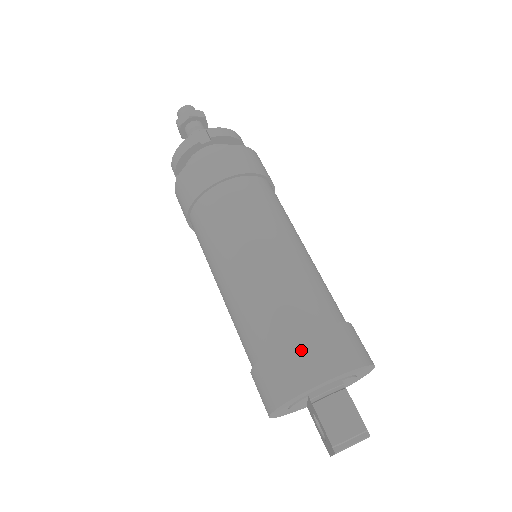
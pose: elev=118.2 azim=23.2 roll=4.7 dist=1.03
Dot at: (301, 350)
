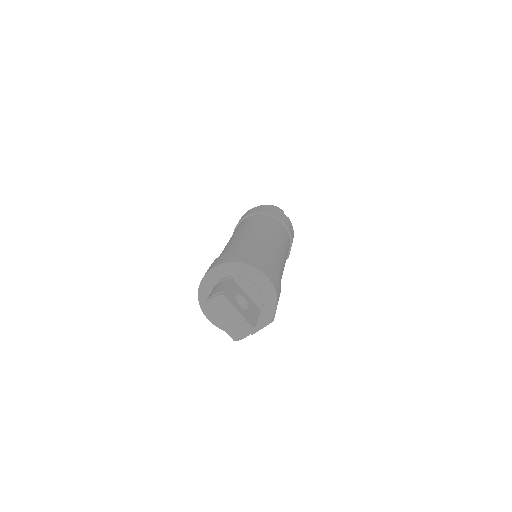
Dot at: (213, 263)
